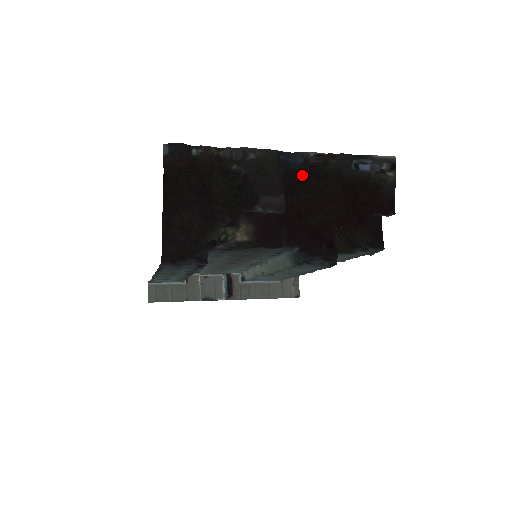
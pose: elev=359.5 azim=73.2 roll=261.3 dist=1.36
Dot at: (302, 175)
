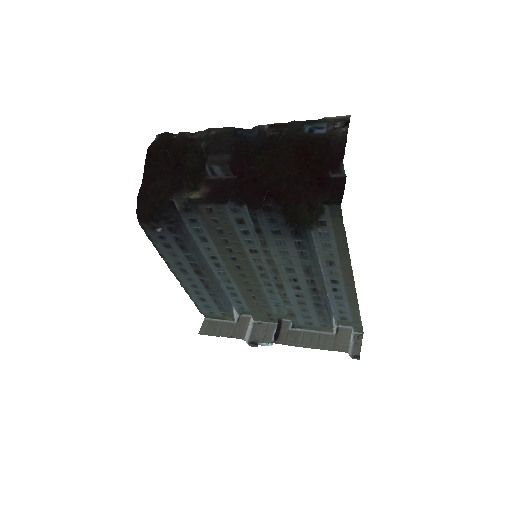
Dot at: (260, 147)
